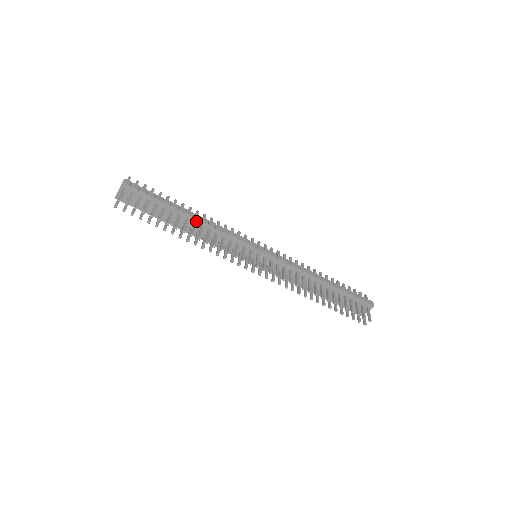
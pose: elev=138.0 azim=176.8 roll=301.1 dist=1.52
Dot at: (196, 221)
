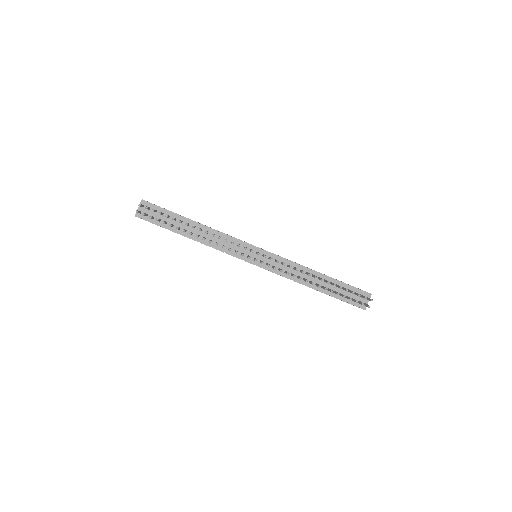
Dot at: (202, 227)
